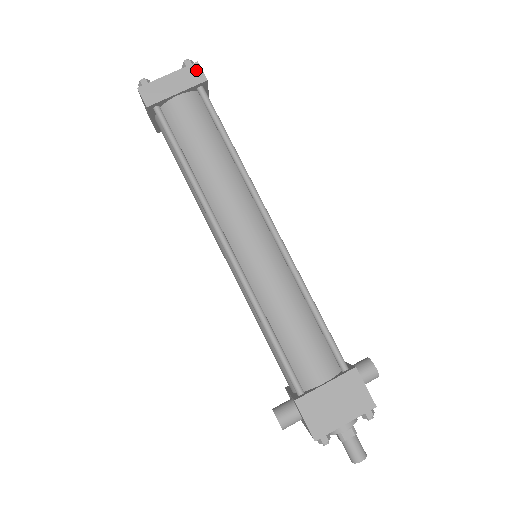
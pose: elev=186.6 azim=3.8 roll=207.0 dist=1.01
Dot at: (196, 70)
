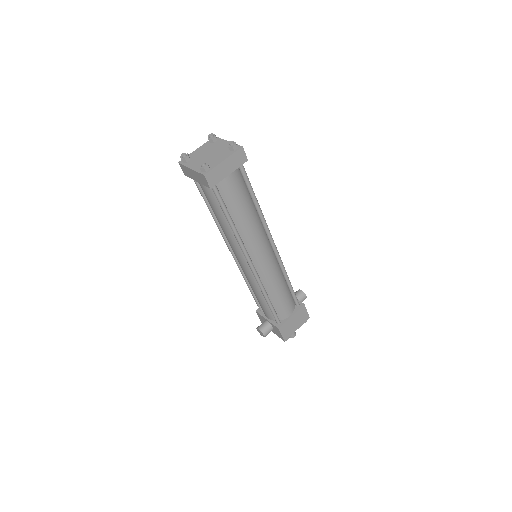
Dot at: (241, 154)
